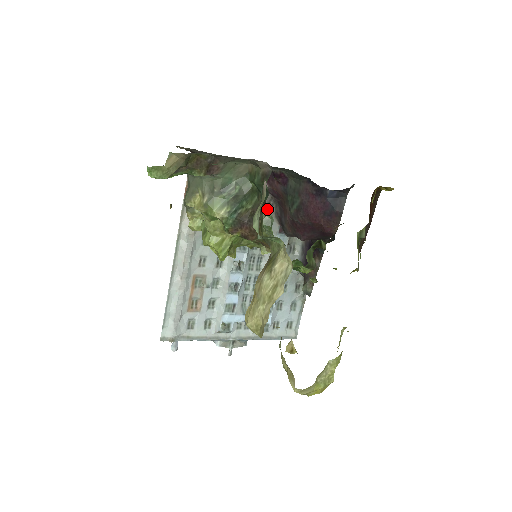
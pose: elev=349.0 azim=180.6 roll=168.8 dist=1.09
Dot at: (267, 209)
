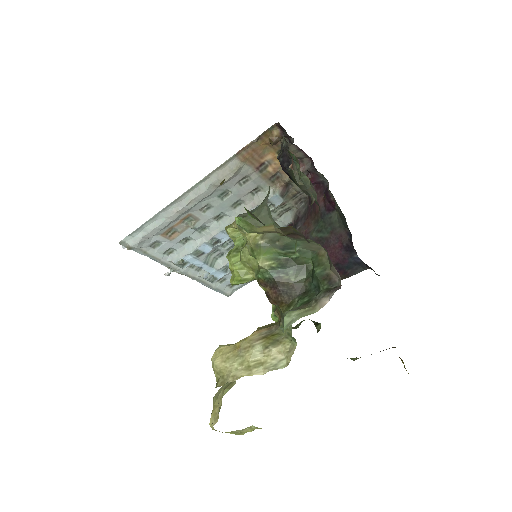
Dot at: (294, 202)
